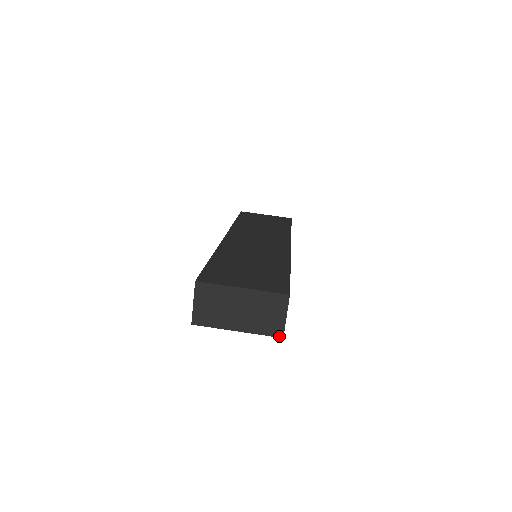
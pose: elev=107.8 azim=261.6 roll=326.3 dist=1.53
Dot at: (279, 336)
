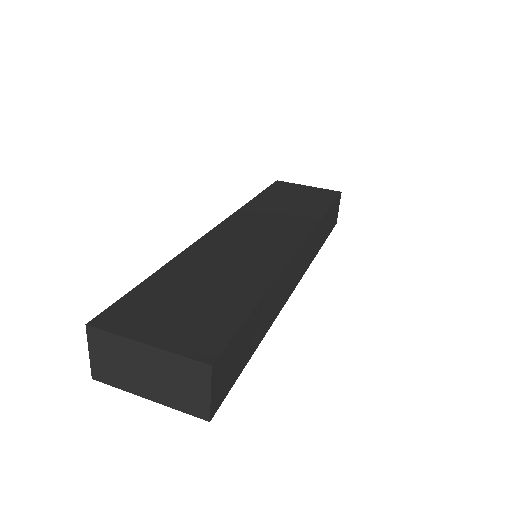
Dot at: (204, 418)
